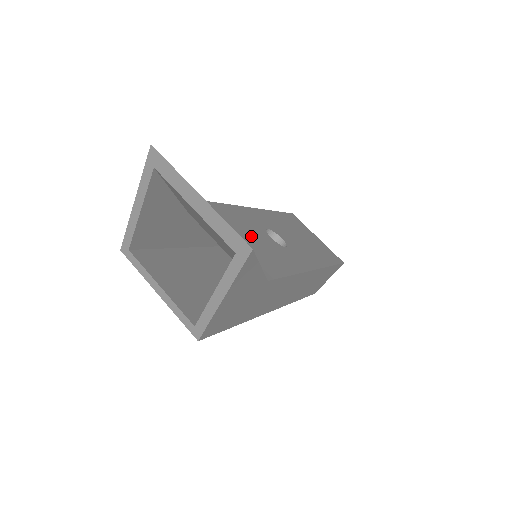
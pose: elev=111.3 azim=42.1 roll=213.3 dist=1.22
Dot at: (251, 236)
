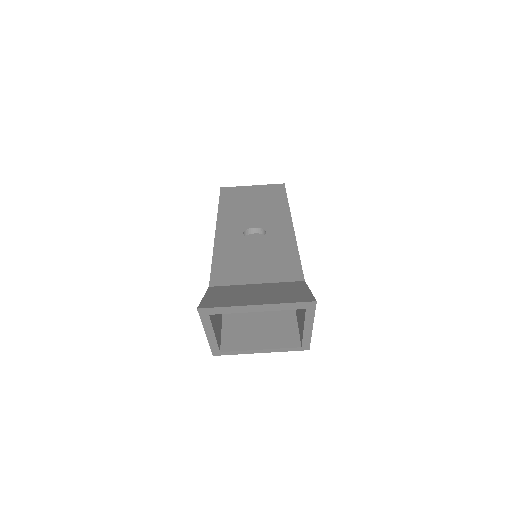
Dot at: (253, 258)
